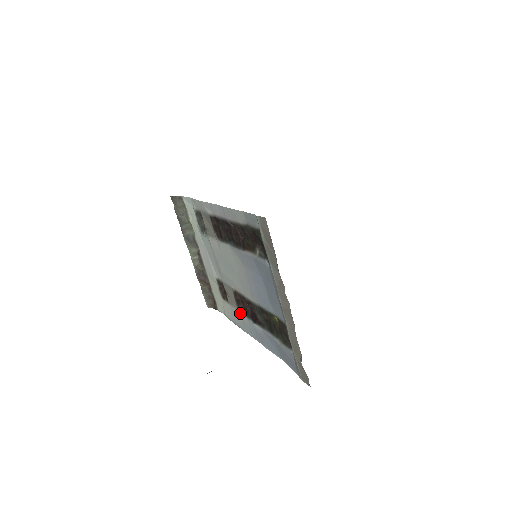
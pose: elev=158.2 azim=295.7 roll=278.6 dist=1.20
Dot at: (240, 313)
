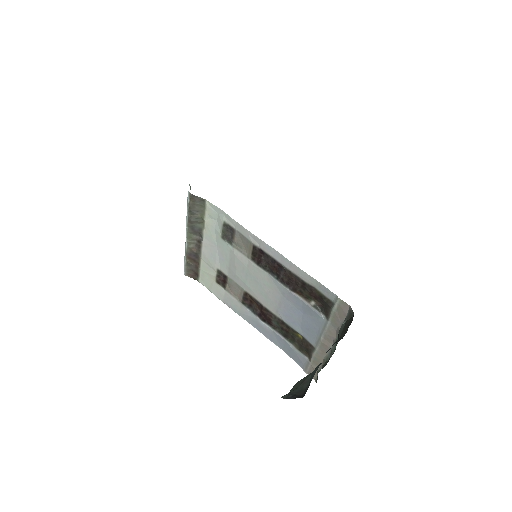
Dot at: (242, 305)
